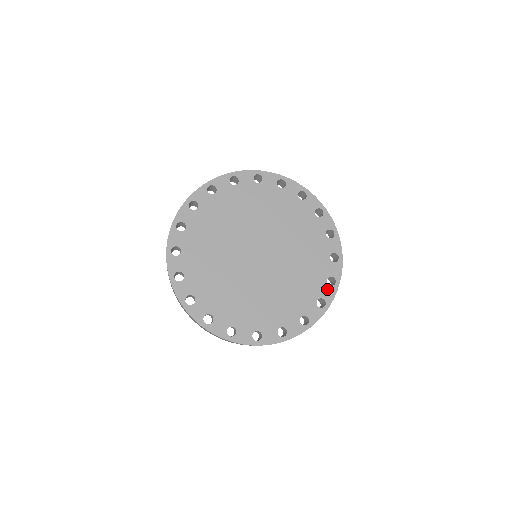
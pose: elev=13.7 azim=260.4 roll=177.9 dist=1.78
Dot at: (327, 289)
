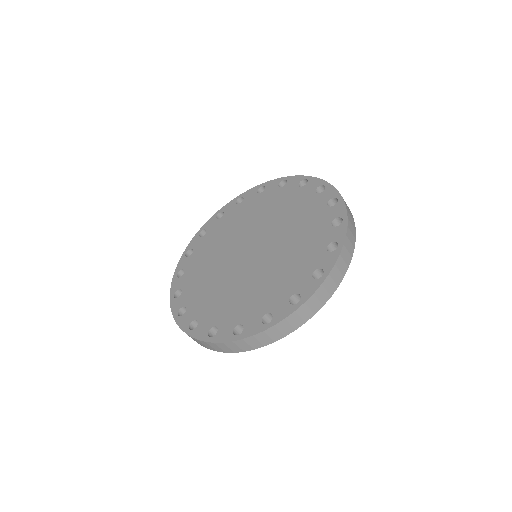
Dot at: (334, 231)
